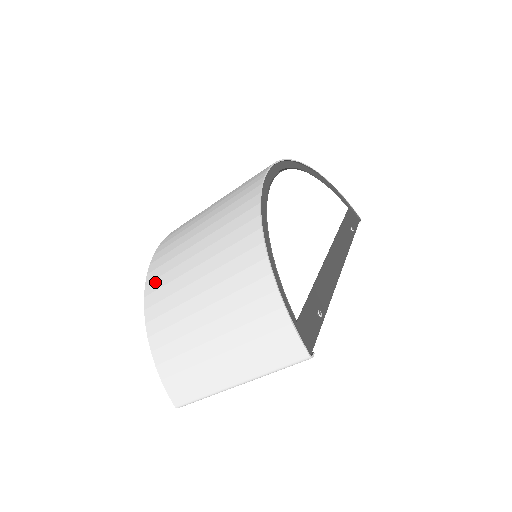
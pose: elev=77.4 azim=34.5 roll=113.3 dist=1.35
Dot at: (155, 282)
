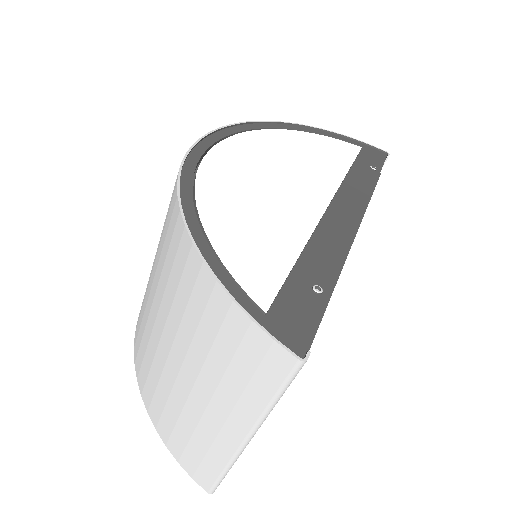
Dot at: (137, 340)
